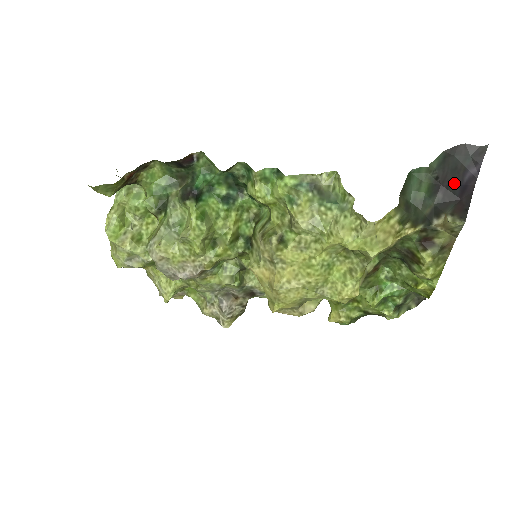
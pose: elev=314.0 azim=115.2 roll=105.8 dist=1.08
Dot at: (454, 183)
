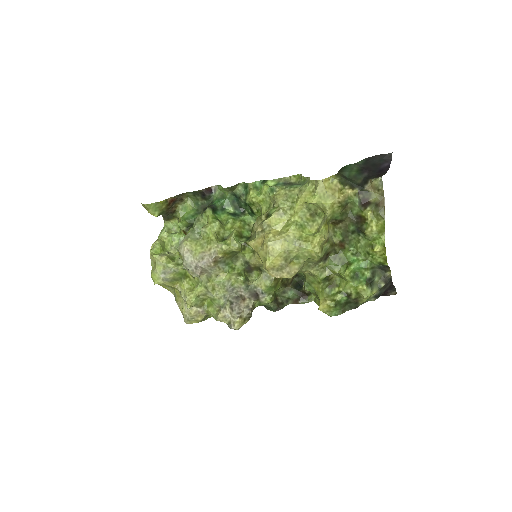
Dot at: (374, 169)
